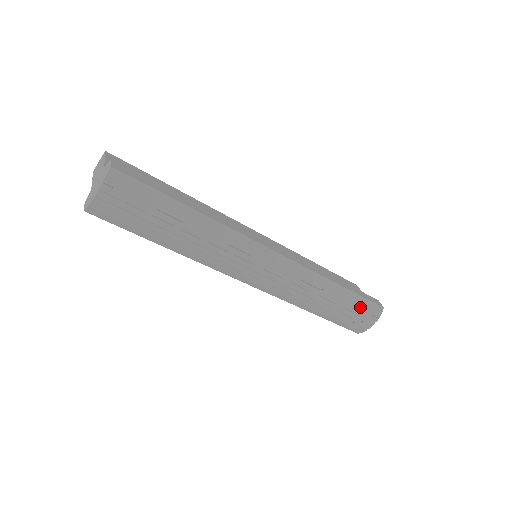
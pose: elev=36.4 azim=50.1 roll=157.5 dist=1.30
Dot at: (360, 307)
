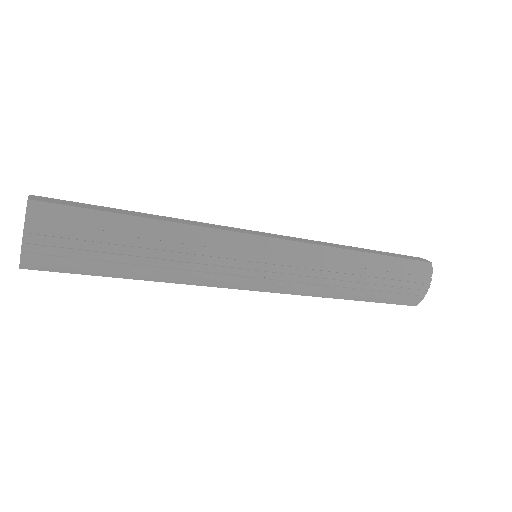
Dot at: (404, 271)
